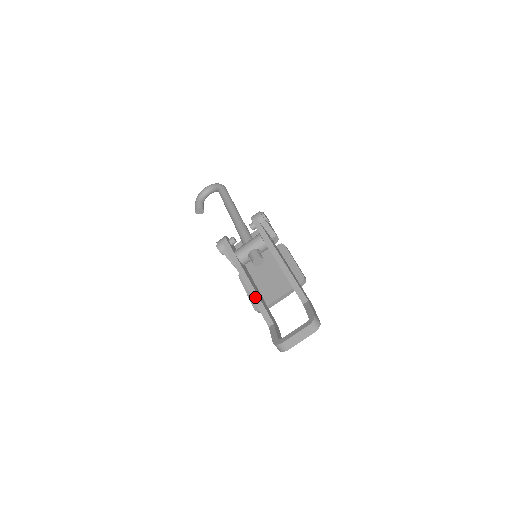
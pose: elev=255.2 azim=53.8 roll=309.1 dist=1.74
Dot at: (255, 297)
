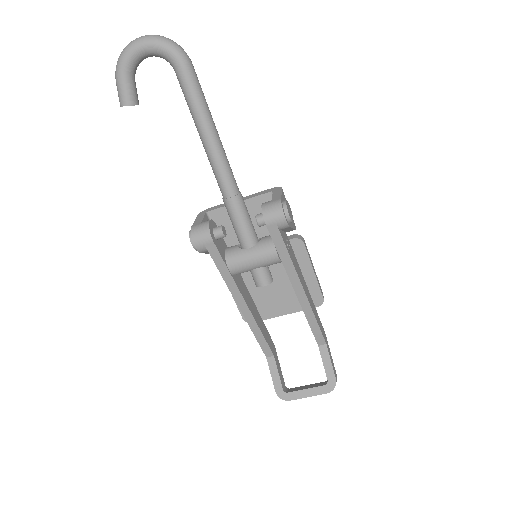
Dot at: (253, 326)
